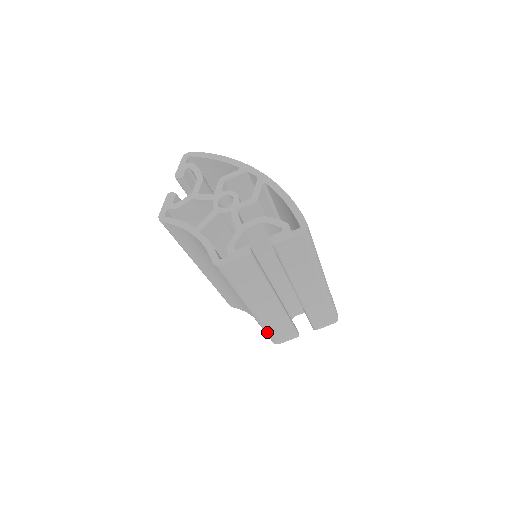
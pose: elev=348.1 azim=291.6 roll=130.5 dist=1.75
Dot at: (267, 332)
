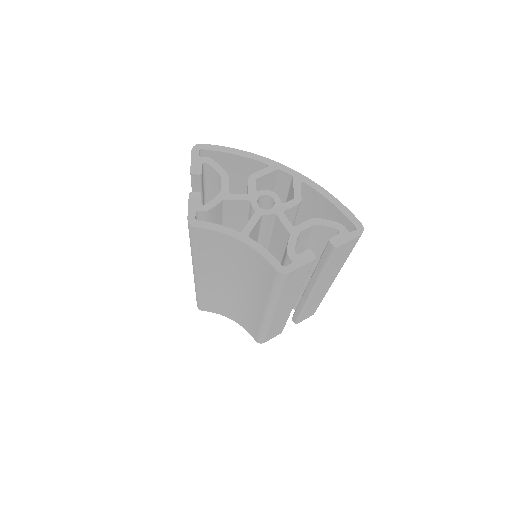
Dot at: (264, 333)
